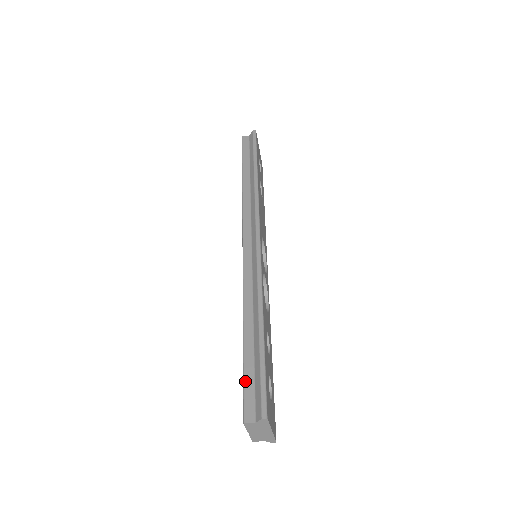
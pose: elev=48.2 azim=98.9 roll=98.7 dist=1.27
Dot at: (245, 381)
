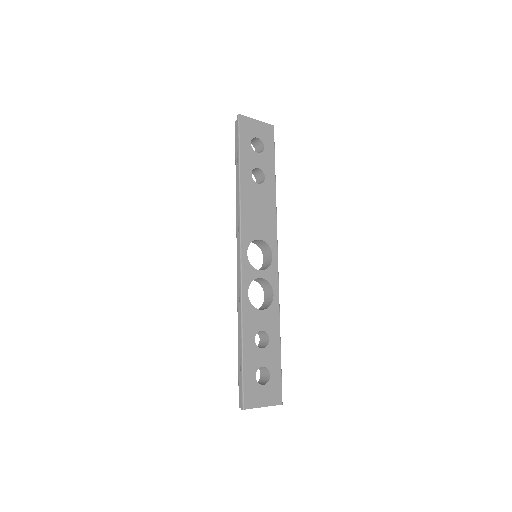
Dot at: (239, 378)
